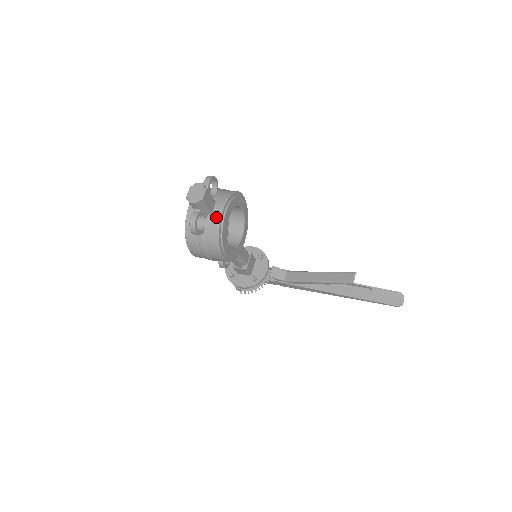
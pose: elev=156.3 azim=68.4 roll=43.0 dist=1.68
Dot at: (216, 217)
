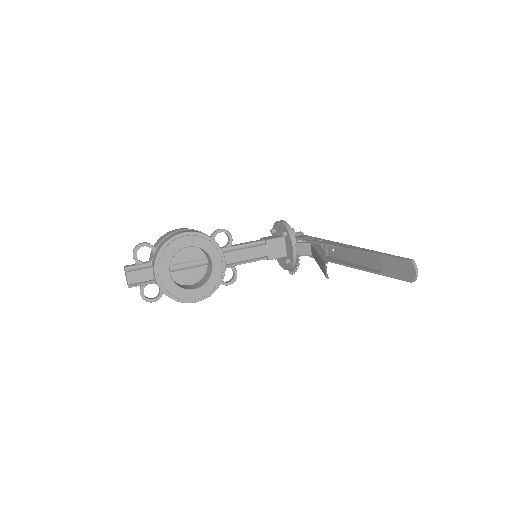
Dot at: occluded
